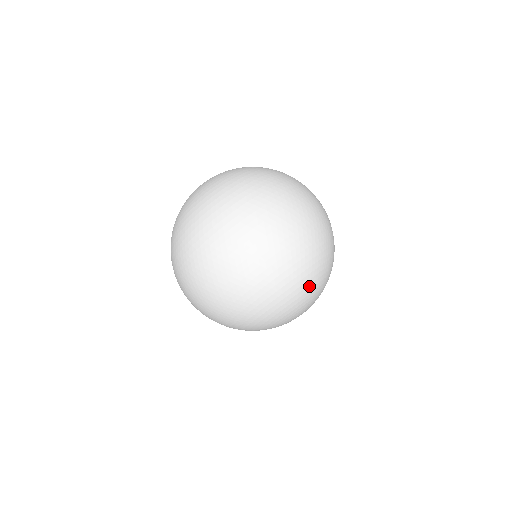
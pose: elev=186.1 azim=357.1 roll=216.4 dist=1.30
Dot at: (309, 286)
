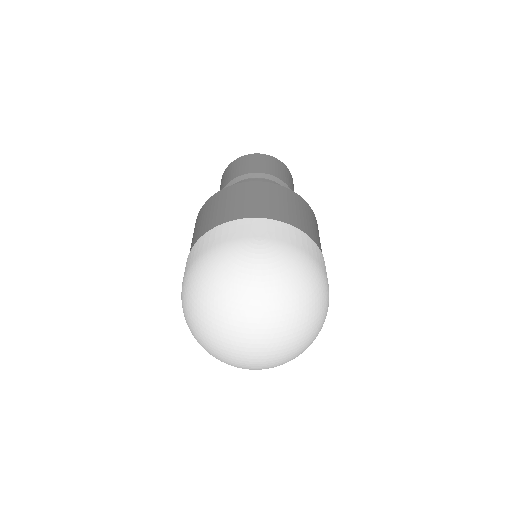
Dot at: occluded
